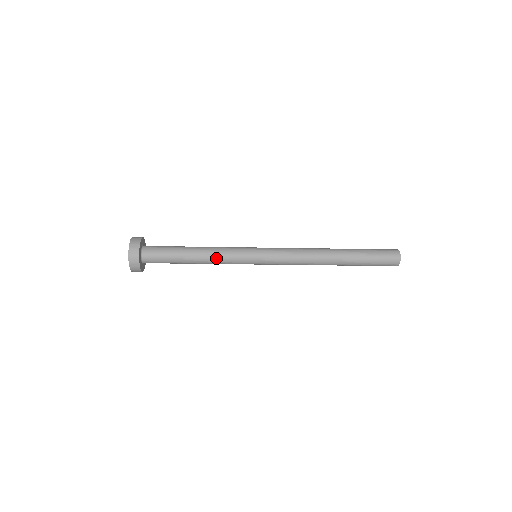
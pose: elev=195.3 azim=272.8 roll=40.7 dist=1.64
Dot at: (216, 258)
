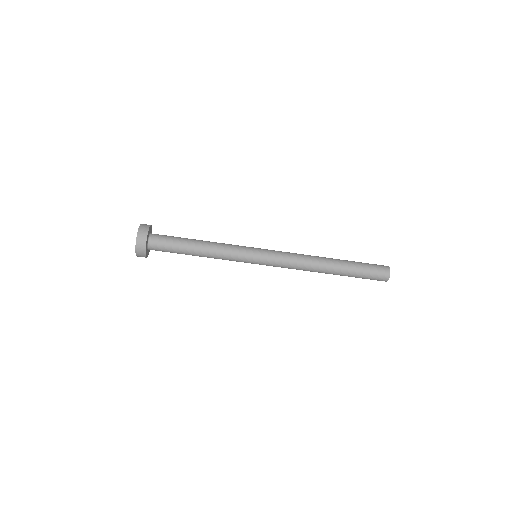
Dot at: (219, 247)
